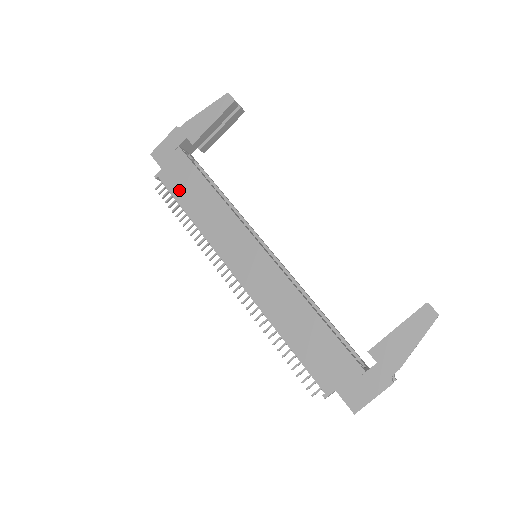
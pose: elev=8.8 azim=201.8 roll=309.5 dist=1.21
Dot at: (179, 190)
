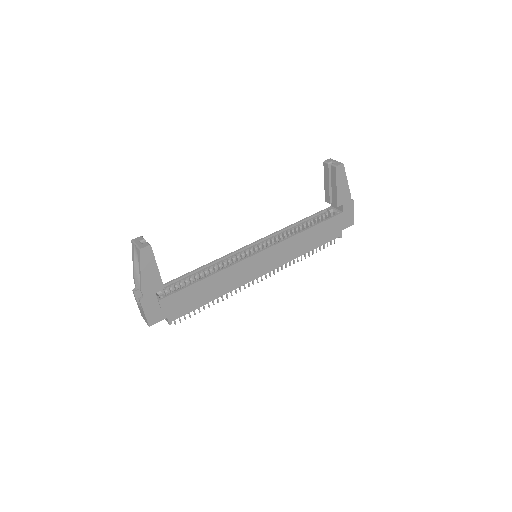
Dot at: (192, 305)
